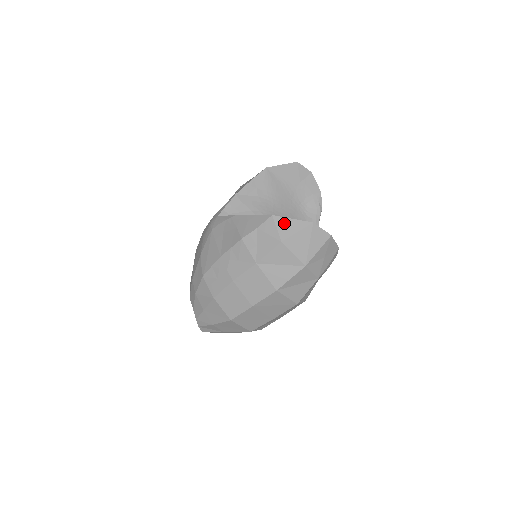
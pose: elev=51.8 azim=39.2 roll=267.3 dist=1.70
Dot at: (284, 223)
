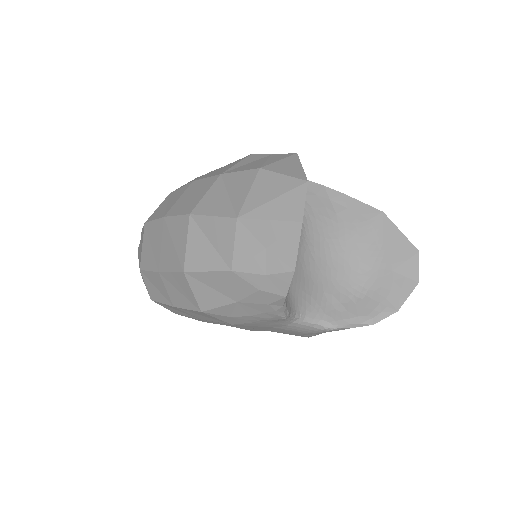
Dot at: (291, 162)
